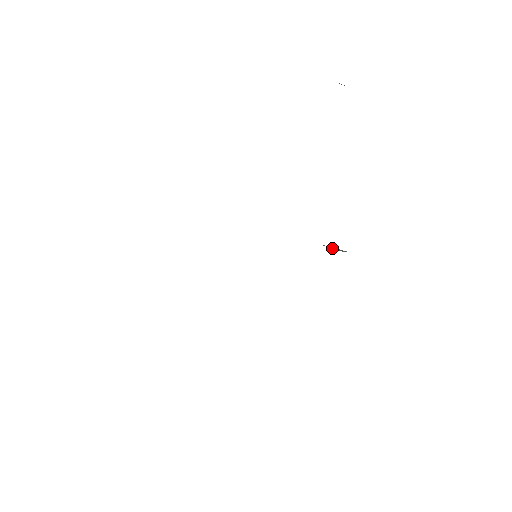
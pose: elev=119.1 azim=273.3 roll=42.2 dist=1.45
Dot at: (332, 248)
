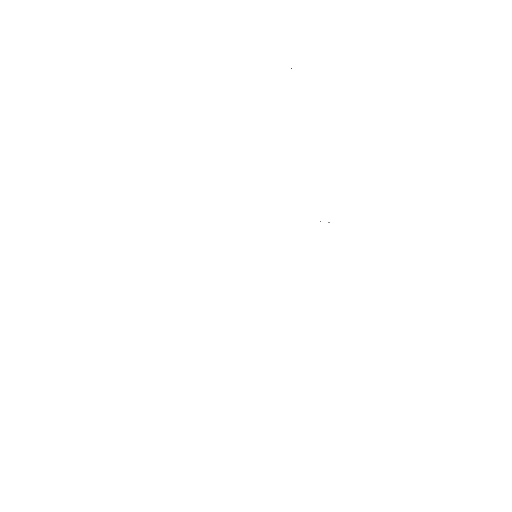
Dot at: occluded
